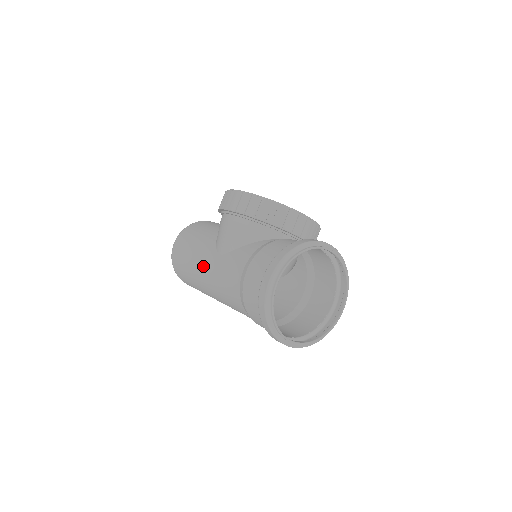
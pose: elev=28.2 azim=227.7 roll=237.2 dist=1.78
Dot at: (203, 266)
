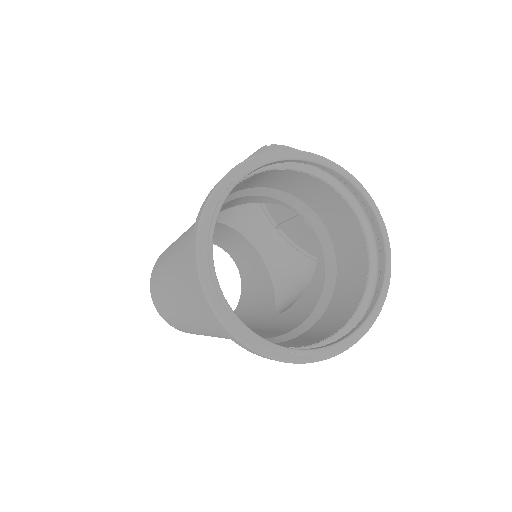
Dot at: (175, 242)
